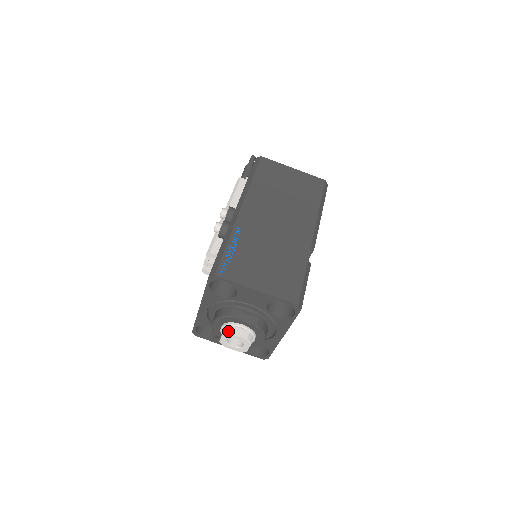
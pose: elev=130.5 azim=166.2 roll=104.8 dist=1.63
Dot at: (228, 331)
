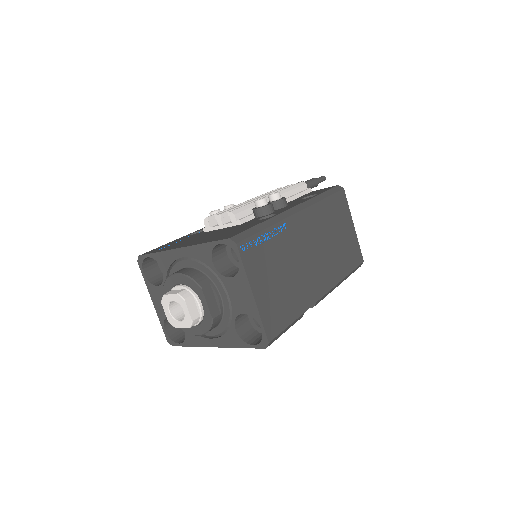
Dot at: (185, 297)
